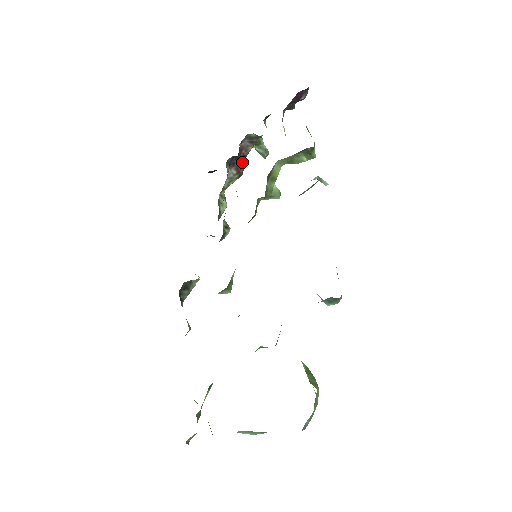
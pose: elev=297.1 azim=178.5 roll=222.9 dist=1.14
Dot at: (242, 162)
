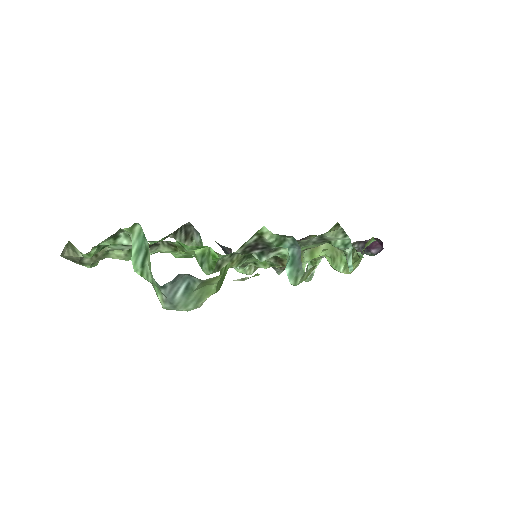
Dot at: occluded
